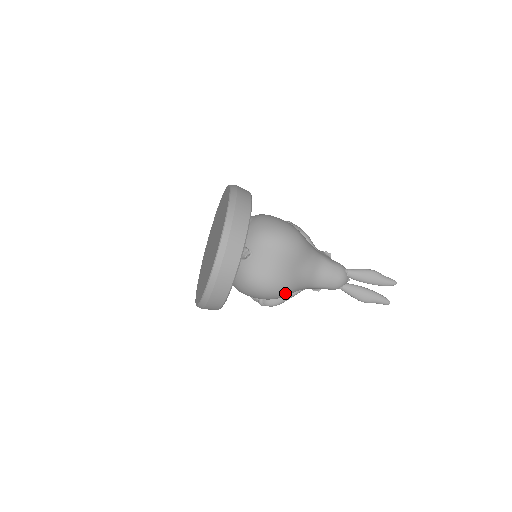
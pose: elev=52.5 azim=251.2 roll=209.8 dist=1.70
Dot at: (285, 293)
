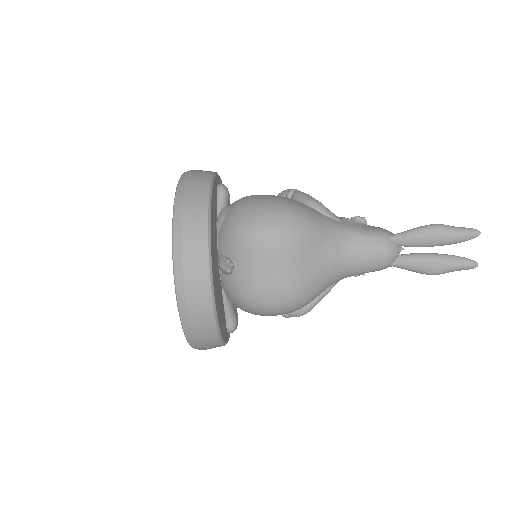
Dot at: (306, 301)
